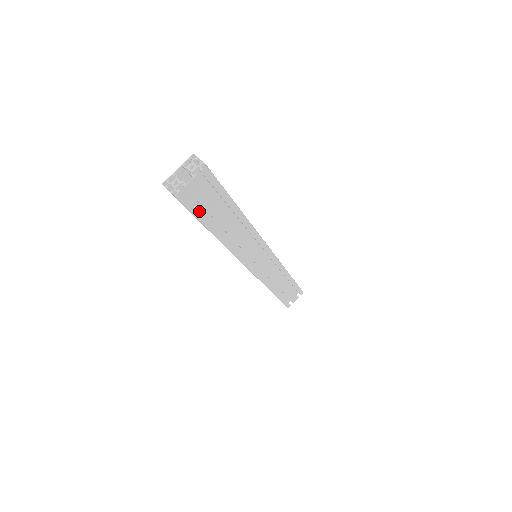
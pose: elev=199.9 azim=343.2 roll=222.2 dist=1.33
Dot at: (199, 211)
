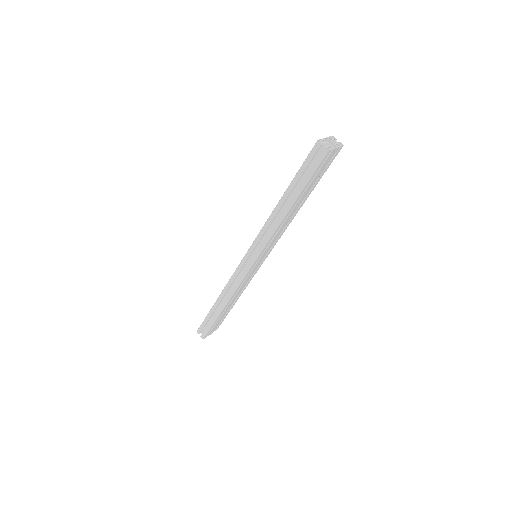
Dot at: (314, 175)
